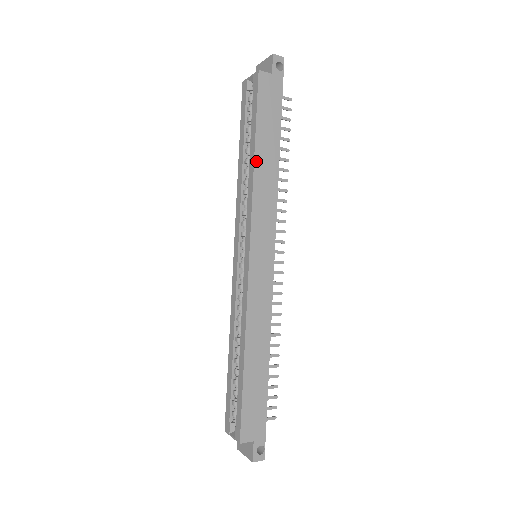
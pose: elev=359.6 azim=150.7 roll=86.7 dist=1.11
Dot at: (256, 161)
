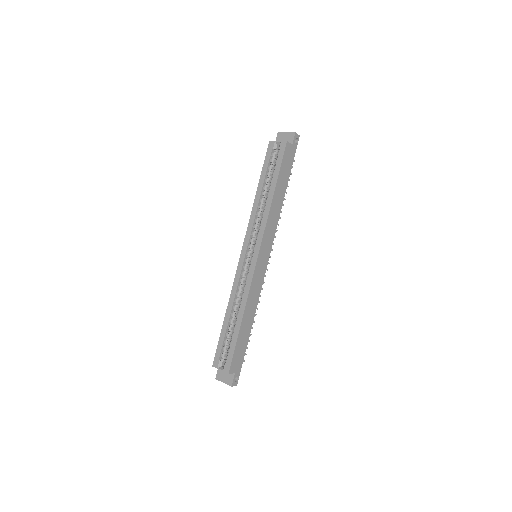
Dot at: (274, 197)
